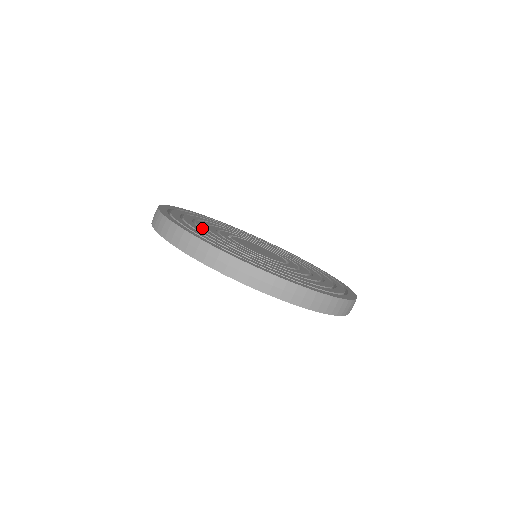
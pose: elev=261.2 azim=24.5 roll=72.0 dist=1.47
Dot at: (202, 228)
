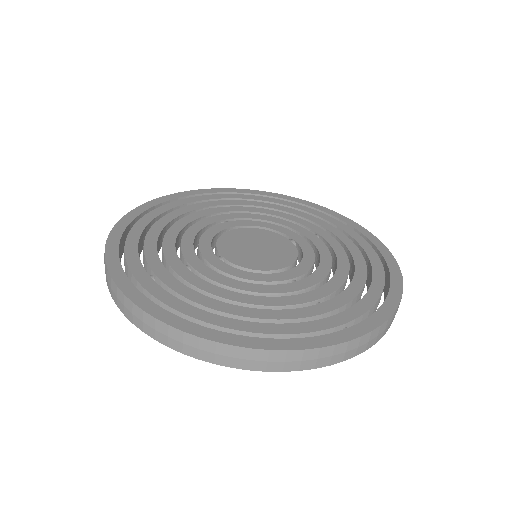
Dot at: (240, 300)
